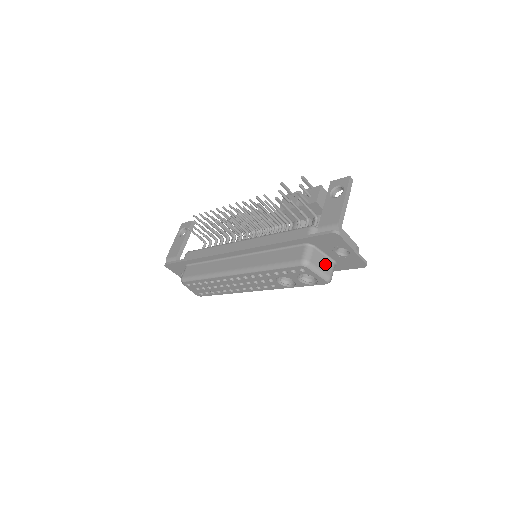
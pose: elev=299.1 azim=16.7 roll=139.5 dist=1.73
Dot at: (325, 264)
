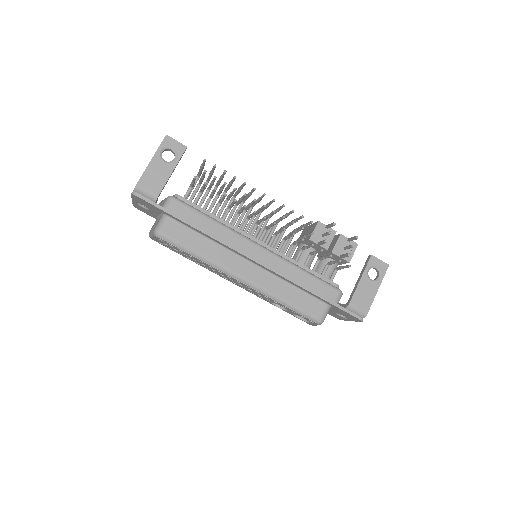
Dot at: occluded
